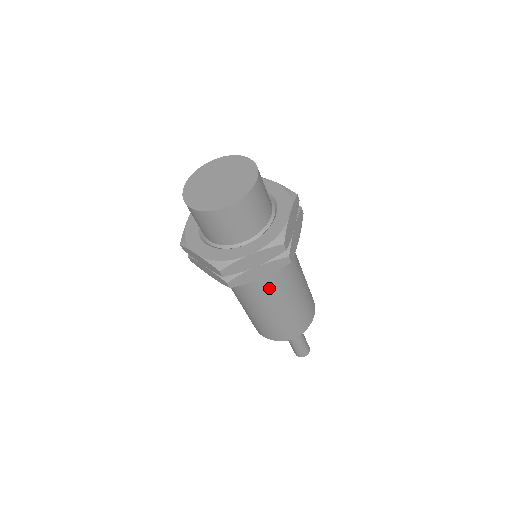
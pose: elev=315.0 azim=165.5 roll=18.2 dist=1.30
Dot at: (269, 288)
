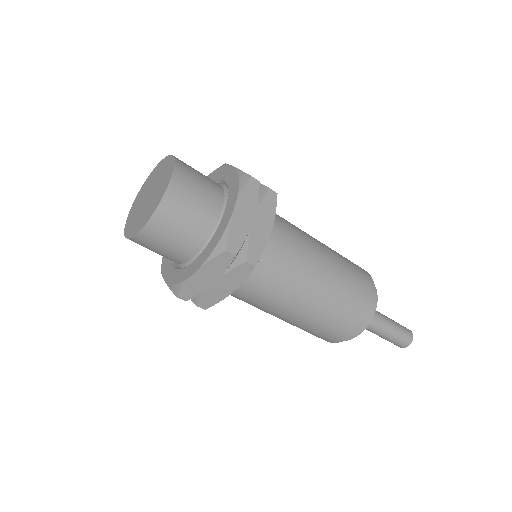
Dot at: (293, 253)
